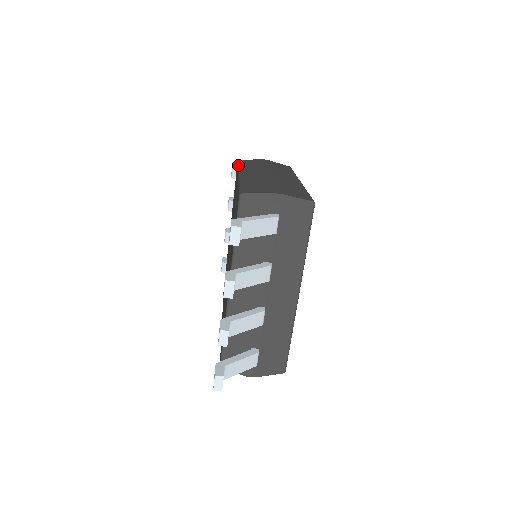
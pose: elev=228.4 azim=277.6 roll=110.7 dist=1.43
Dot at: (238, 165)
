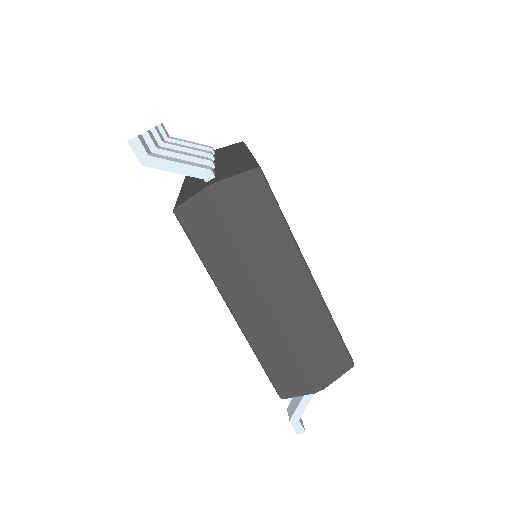
Dot at: occluded
